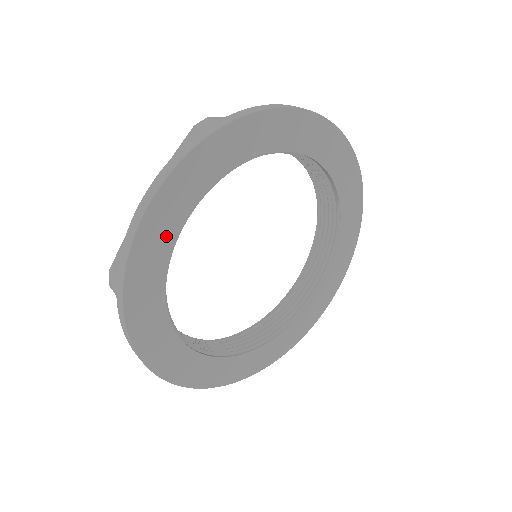
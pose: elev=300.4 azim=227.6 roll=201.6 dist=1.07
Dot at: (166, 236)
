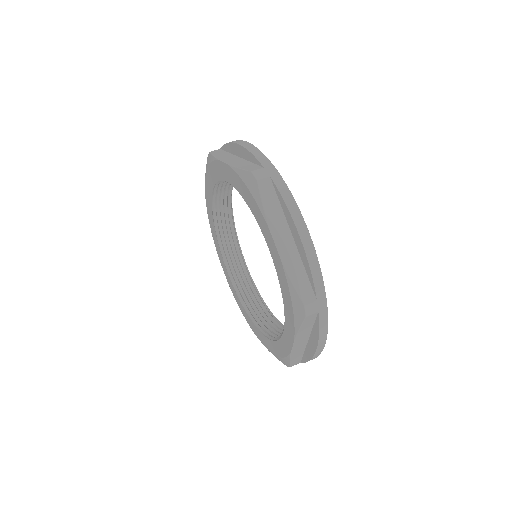
Dot at: occluded
